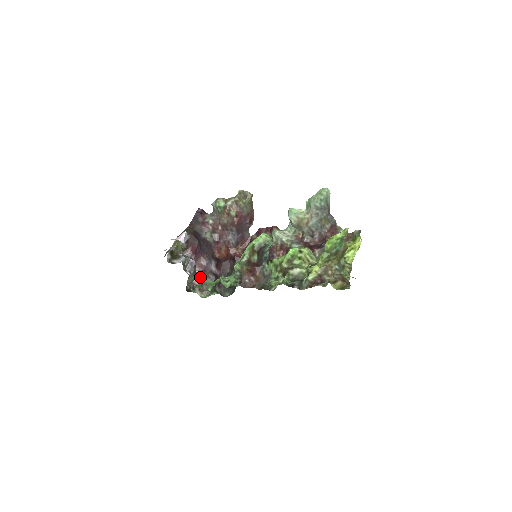
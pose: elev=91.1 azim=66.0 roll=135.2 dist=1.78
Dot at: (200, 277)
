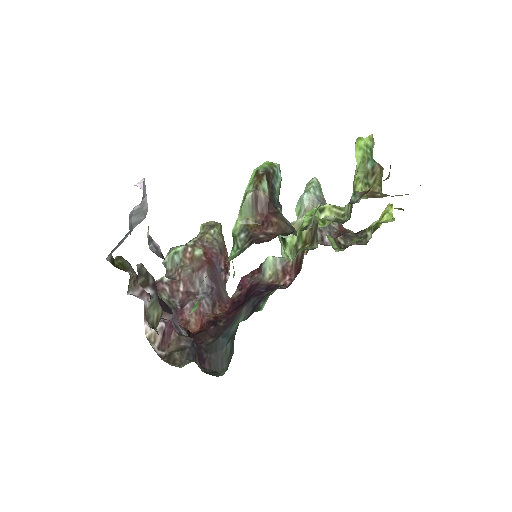
Dot at: (164, 344)
